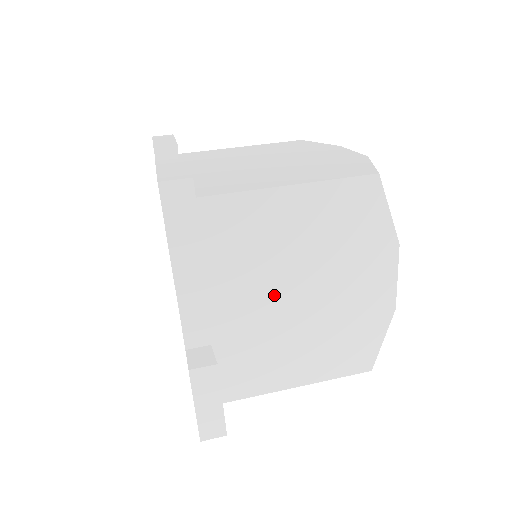
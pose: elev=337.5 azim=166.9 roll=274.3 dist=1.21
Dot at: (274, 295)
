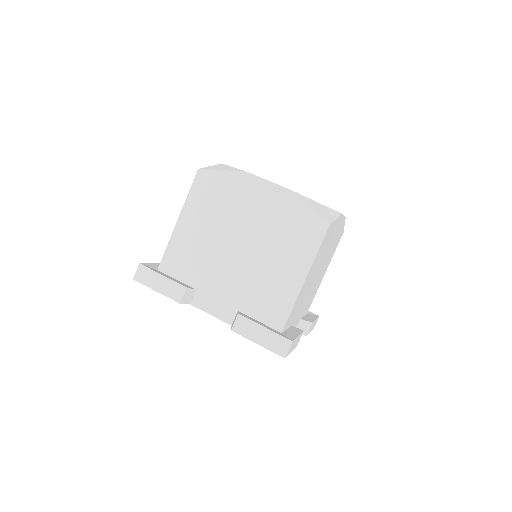
Dot at: (311, 287)
